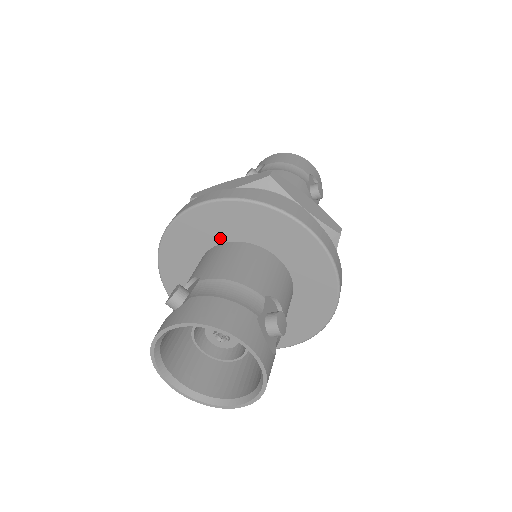
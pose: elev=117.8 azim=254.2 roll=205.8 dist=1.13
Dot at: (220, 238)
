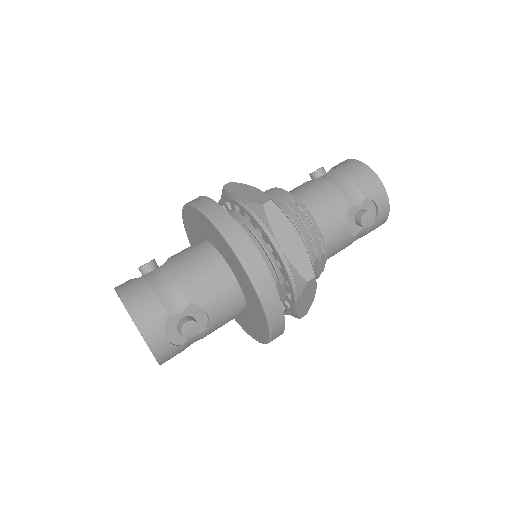
Dot at: (206, 236)
